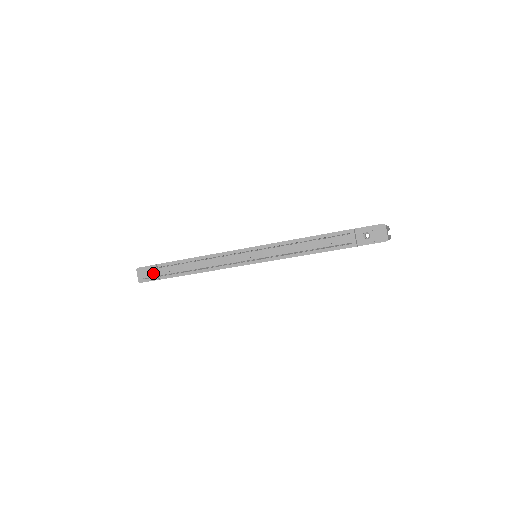
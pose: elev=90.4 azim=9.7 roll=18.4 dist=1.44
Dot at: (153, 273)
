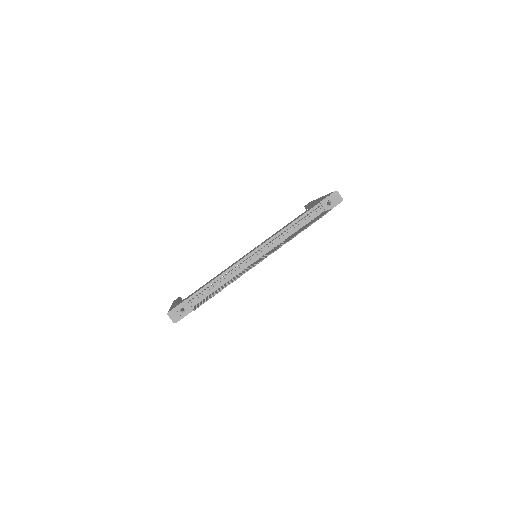
Dot at: (181, 311)
